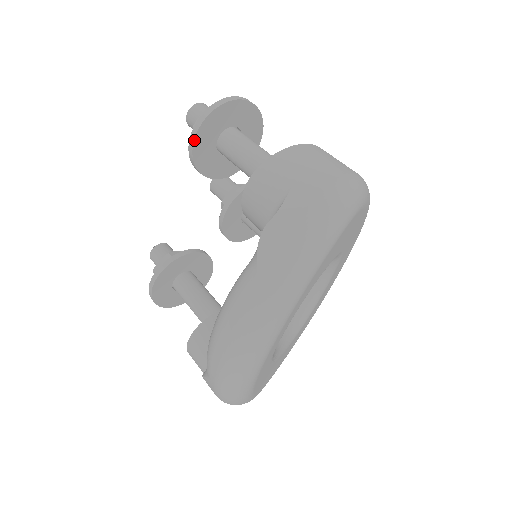
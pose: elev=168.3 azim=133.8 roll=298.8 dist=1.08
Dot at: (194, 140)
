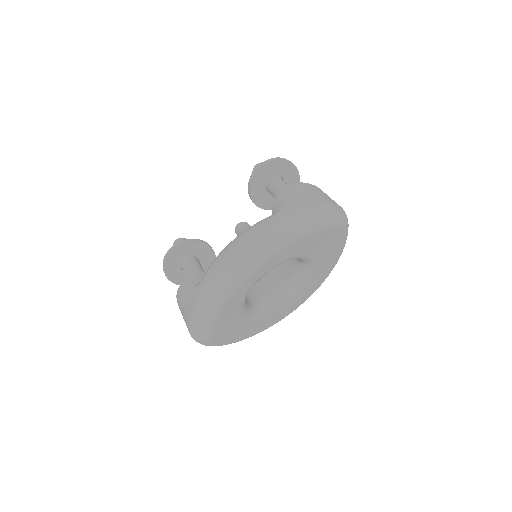
Dot at: (260, 168)
